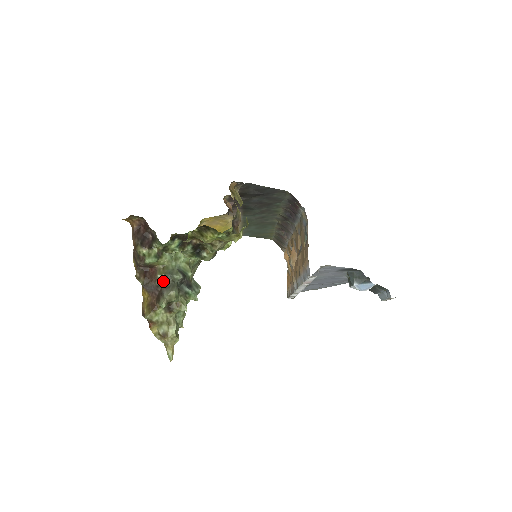
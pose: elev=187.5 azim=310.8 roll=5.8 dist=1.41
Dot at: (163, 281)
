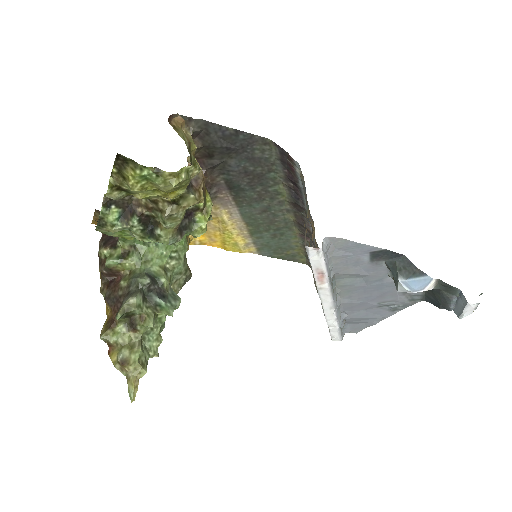
Dot at: (126, 289)
